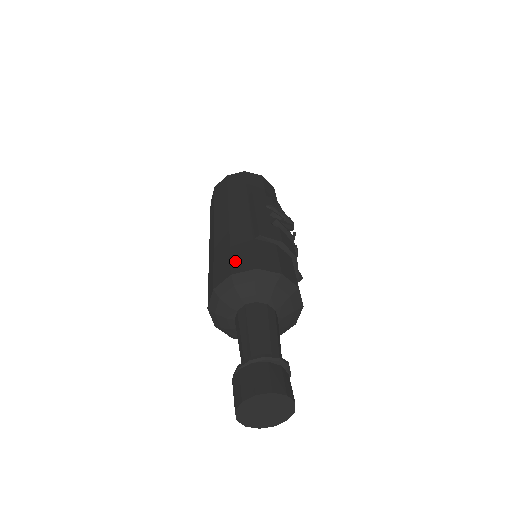
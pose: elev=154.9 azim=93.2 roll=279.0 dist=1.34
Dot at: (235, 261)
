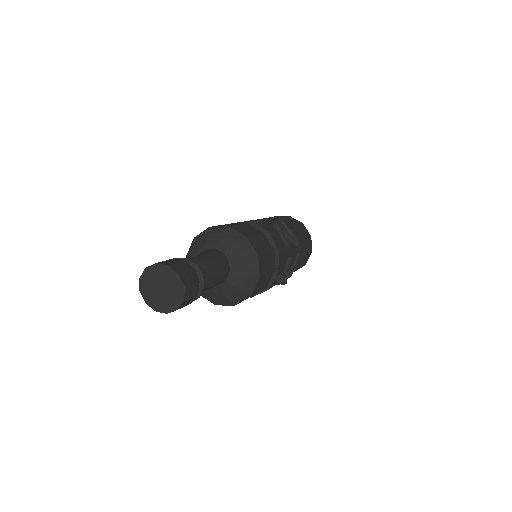
Dot at: (220, 225)
